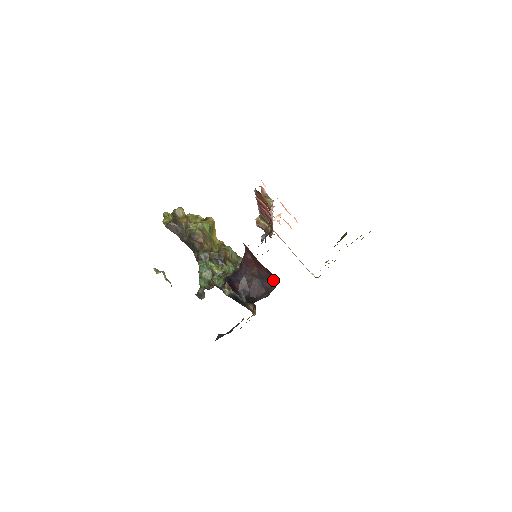
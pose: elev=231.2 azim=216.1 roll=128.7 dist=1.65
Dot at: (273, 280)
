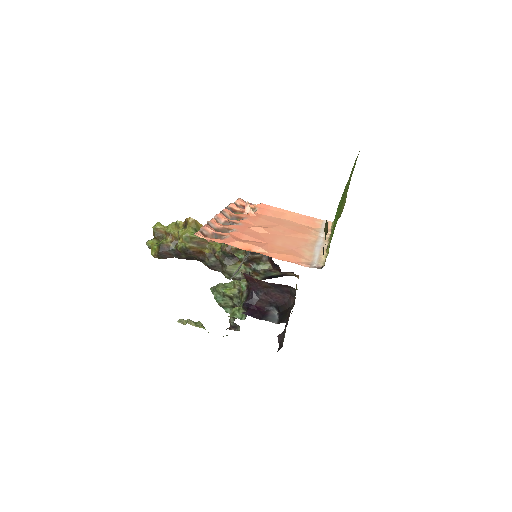
Dot at: (288, 286)
